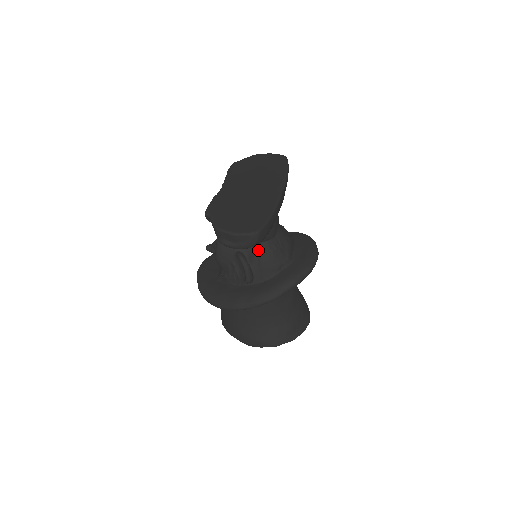
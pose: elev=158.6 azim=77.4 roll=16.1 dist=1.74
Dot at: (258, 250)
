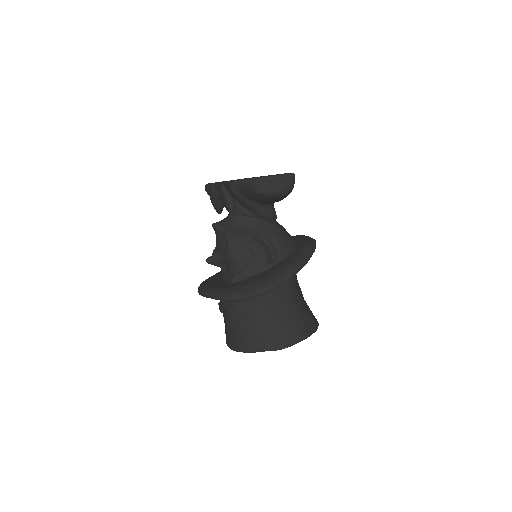
Dot at: (270, 230)
